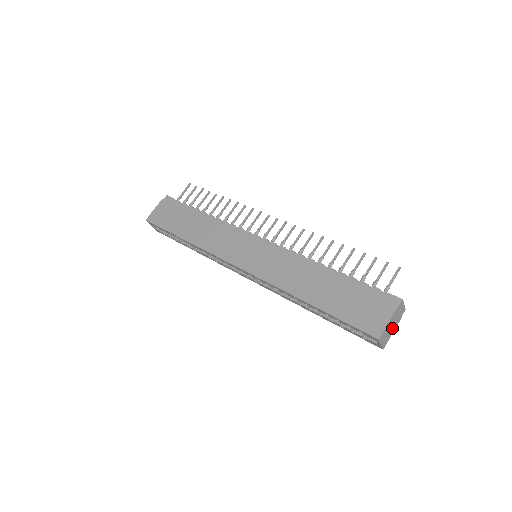
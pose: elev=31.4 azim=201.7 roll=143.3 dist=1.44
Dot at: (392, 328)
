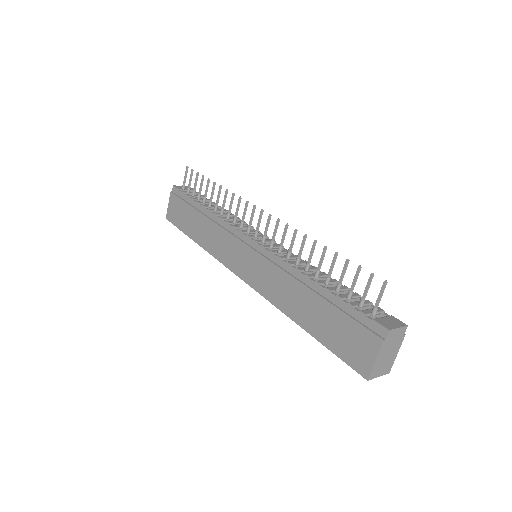
Dot at: (391, 354)
